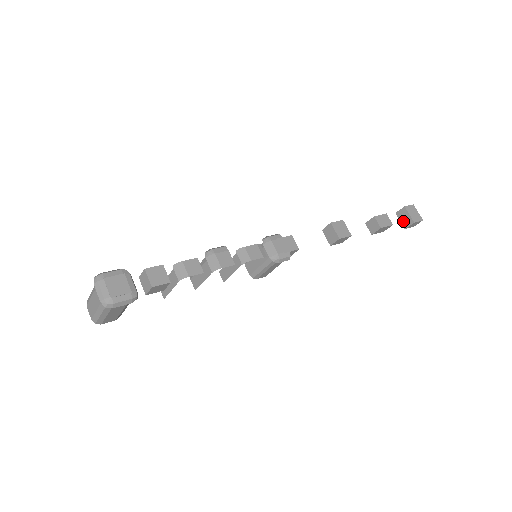
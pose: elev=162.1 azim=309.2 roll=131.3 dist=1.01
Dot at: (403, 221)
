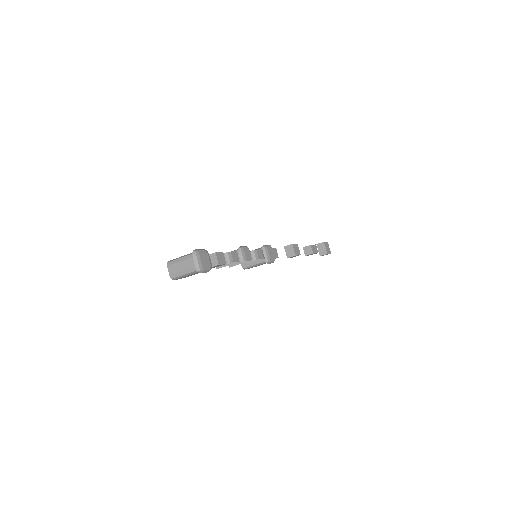
Dot at: (320, 251)
